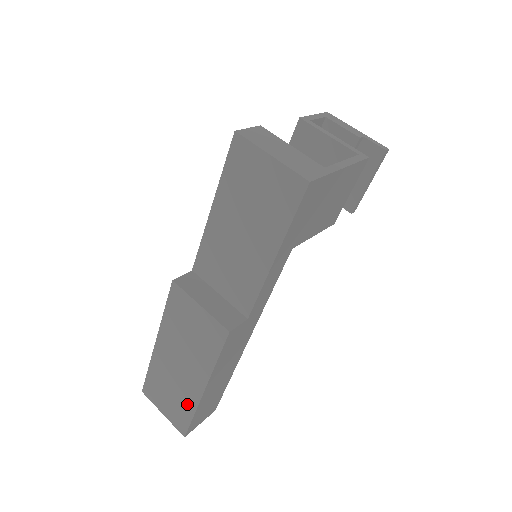
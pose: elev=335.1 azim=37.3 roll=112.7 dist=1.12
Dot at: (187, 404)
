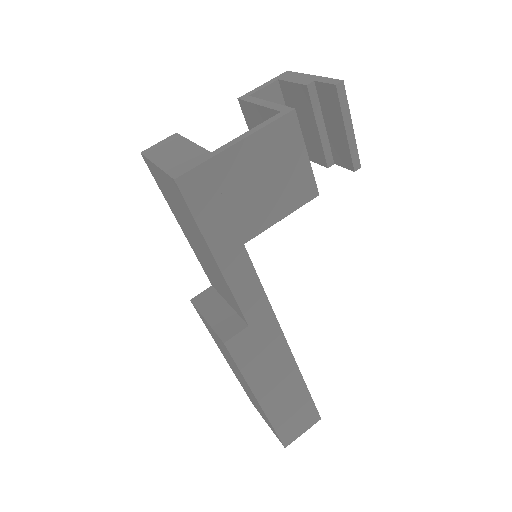
Dot at: (264, 415)
